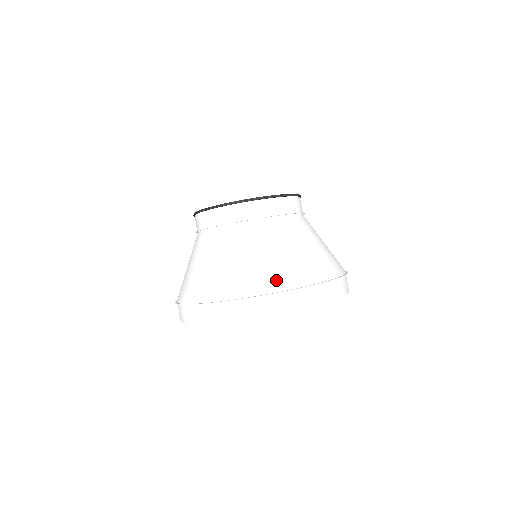
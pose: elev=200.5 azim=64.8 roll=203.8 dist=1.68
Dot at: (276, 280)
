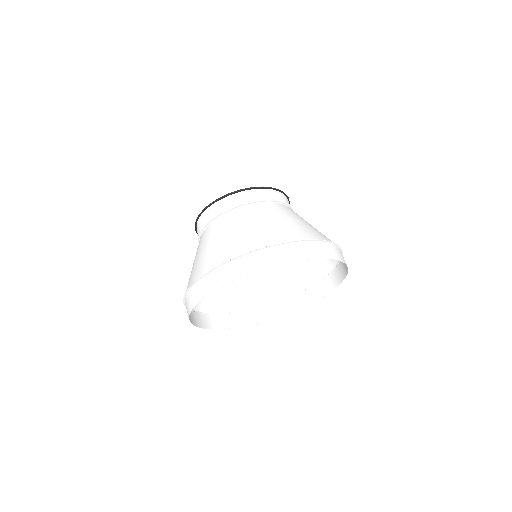
Dot at: (222, 255)
